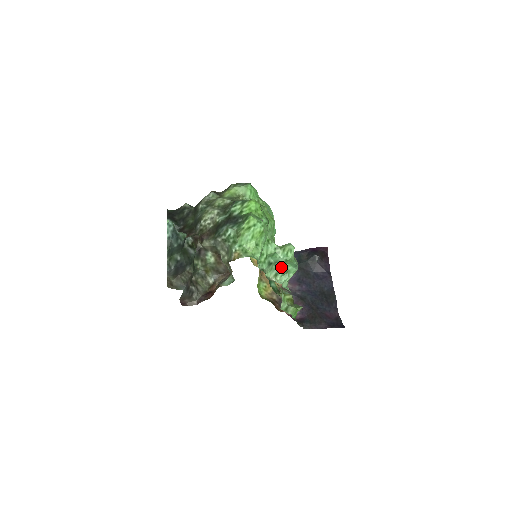
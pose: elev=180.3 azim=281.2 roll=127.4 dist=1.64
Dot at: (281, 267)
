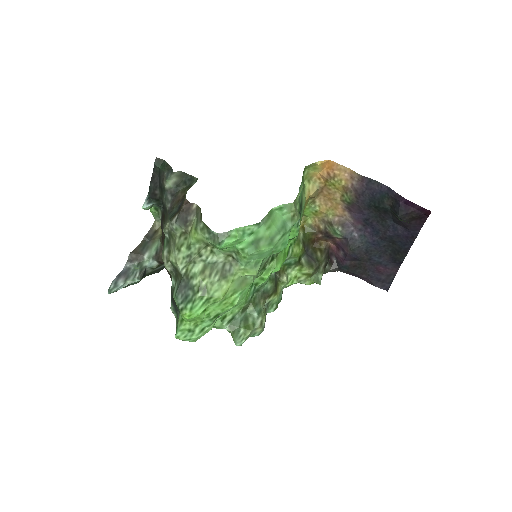
Dot at: occluded
